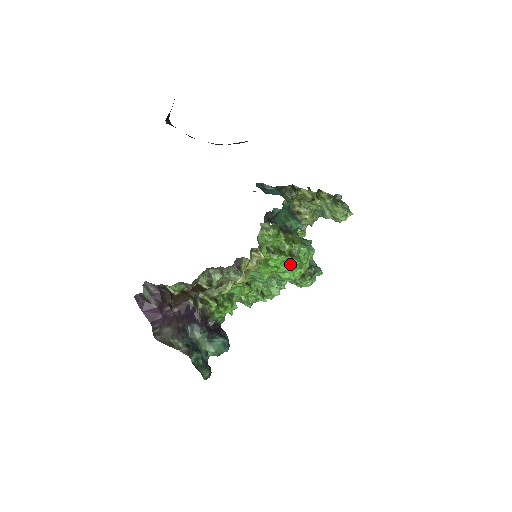
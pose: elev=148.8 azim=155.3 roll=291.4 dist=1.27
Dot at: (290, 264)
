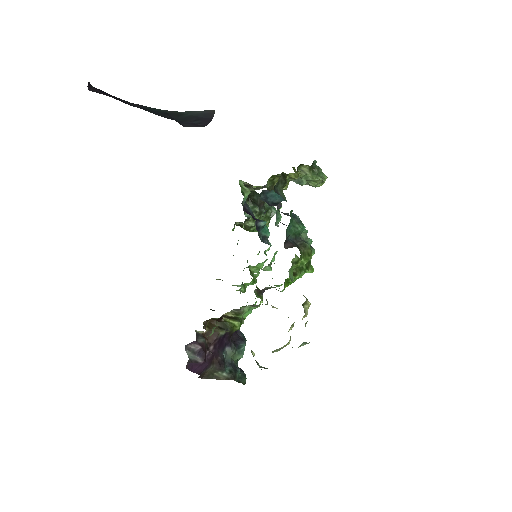
Dot at: occluded
